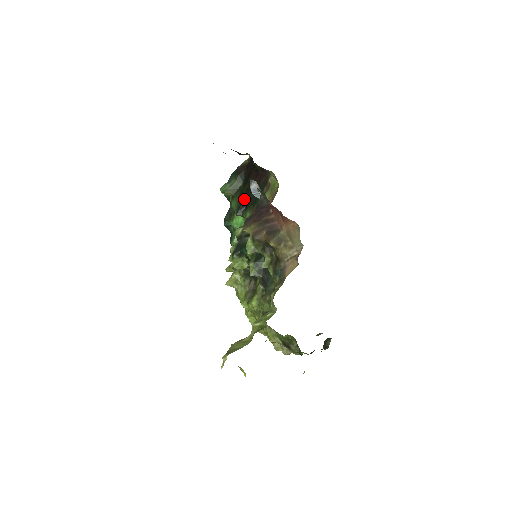
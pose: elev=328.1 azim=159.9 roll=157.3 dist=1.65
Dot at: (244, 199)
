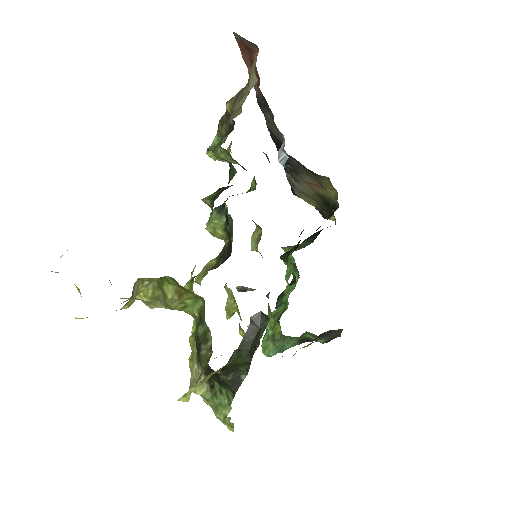
Dot at: (298, 242)
